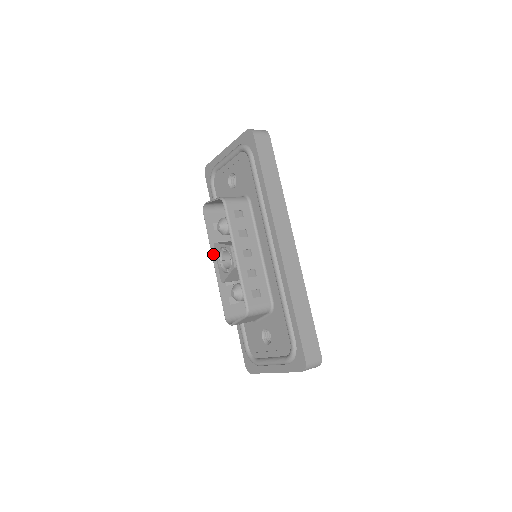
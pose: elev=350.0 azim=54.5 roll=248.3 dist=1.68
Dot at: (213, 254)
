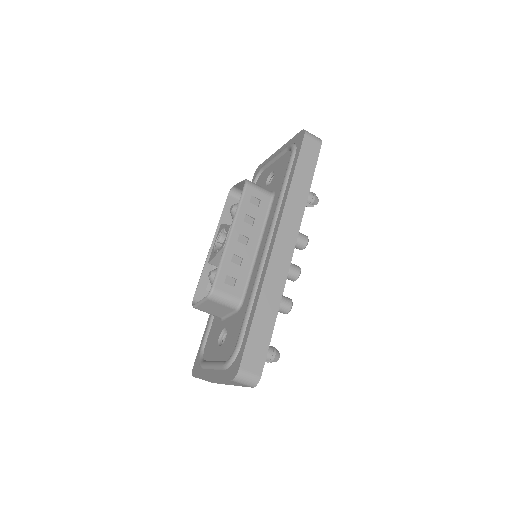
Dot at: (216, 235)
